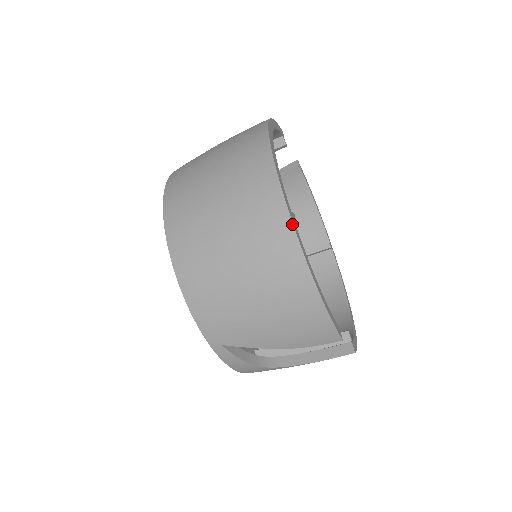
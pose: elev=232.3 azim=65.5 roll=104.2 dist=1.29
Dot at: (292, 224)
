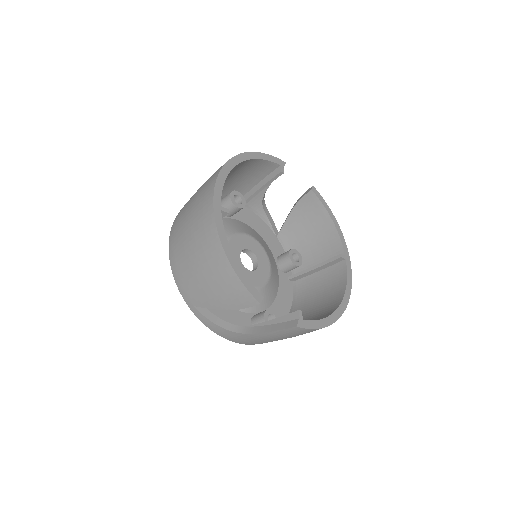
Dot at: (213, 213)
